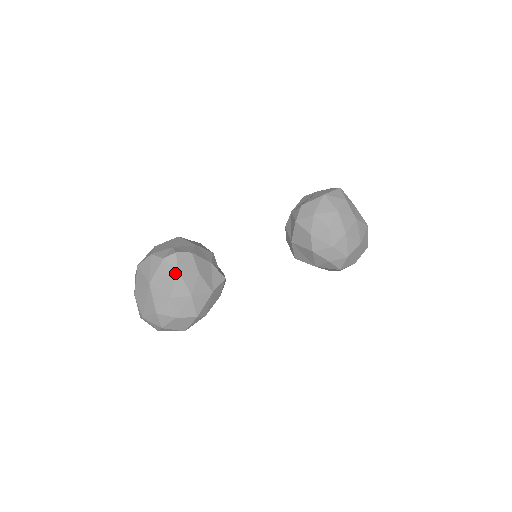
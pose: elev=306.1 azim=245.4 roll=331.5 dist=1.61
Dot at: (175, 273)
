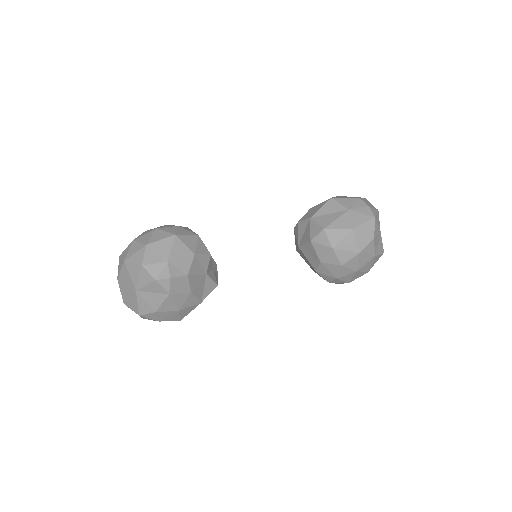
Dot at: (166, 295)
